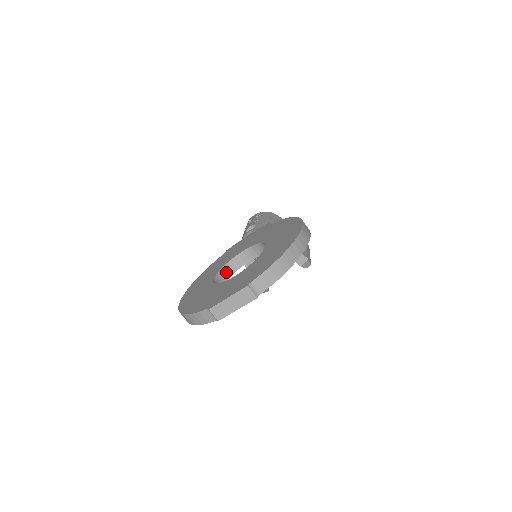
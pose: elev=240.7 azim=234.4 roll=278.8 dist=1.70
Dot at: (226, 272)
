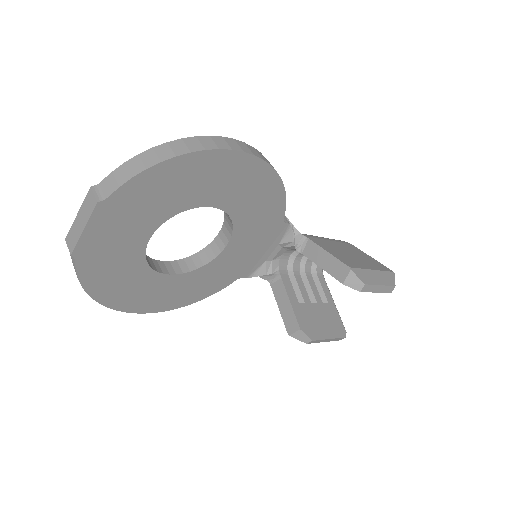
Dot at: (193, 263)
